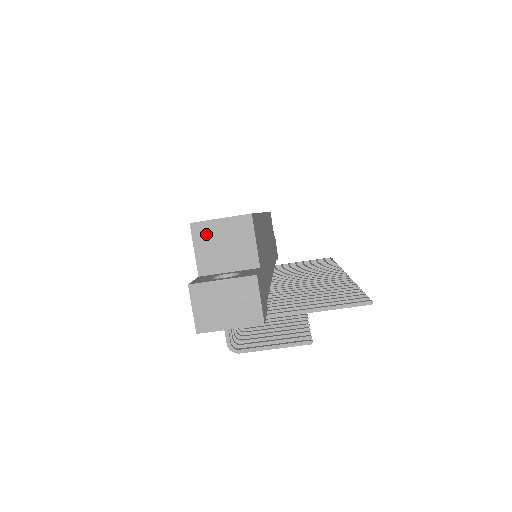
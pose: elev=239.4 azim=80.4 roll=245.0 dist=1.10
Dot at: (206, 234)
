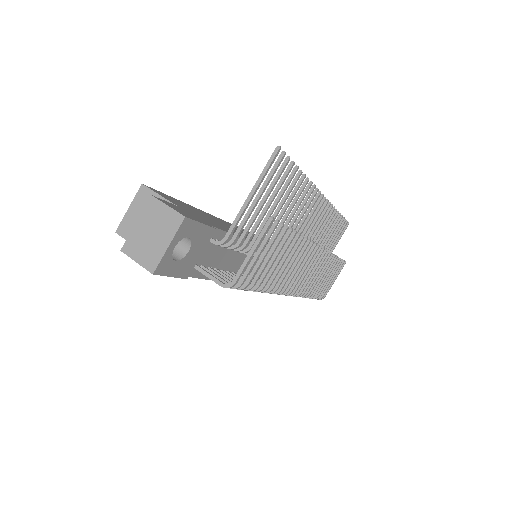
Dot at: (129, 227)
